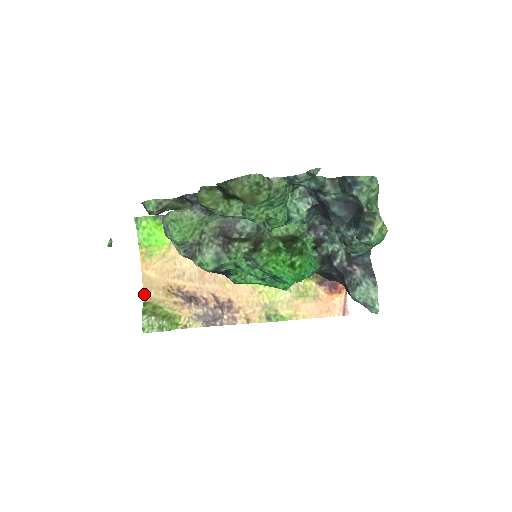
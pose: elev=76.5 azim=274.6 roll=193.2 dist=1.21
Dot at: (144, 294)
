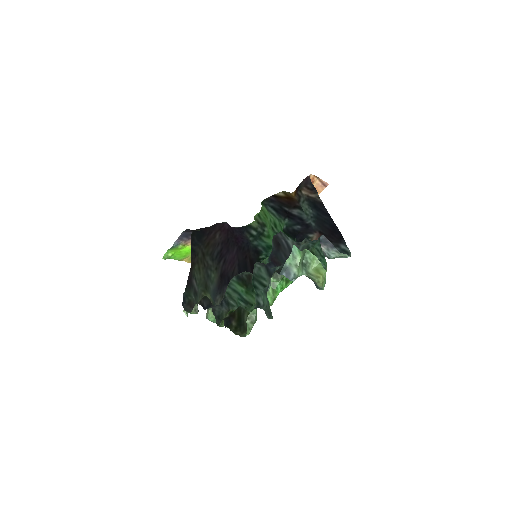
Dot at: occluded
